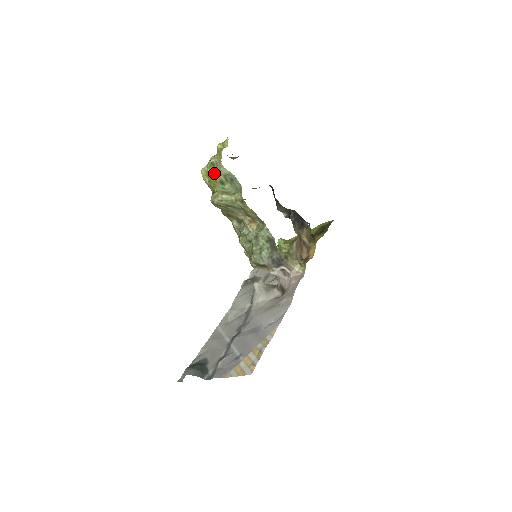
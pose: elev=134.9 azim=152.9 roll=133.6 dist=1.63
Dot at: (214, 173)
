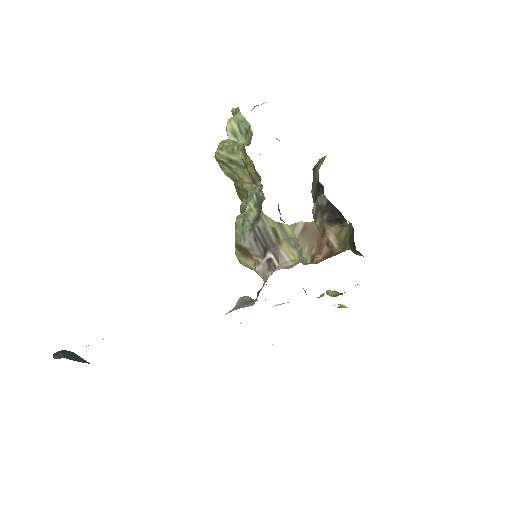
Dot at: occluded
